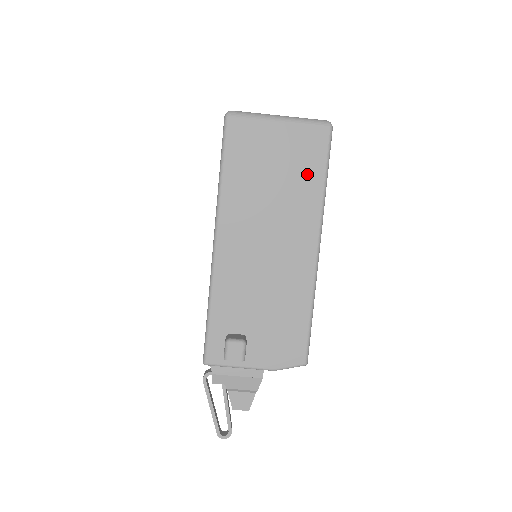
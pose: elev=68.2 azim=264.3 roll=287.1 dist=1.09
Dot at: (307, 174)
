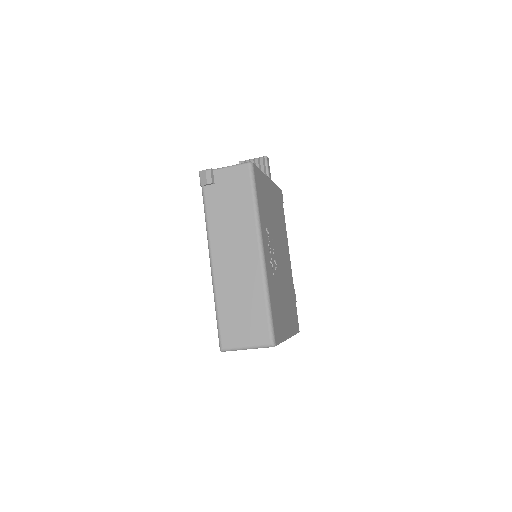
Dot at: occluded
